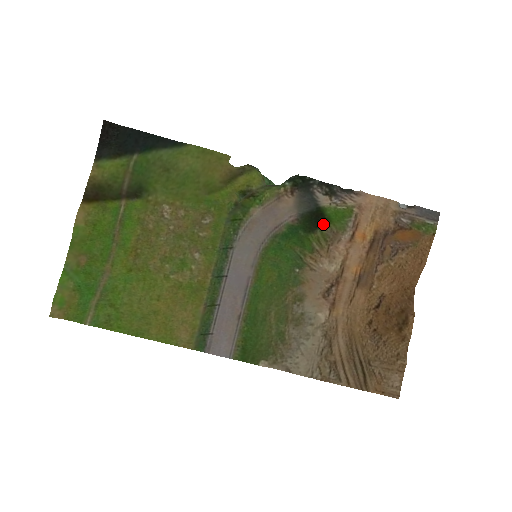
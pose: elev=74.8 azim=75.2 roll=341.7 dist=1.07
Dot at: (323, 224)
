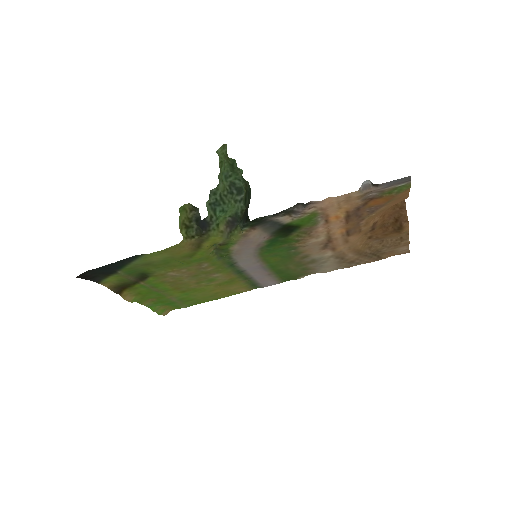
Dot at: (295, 229)
